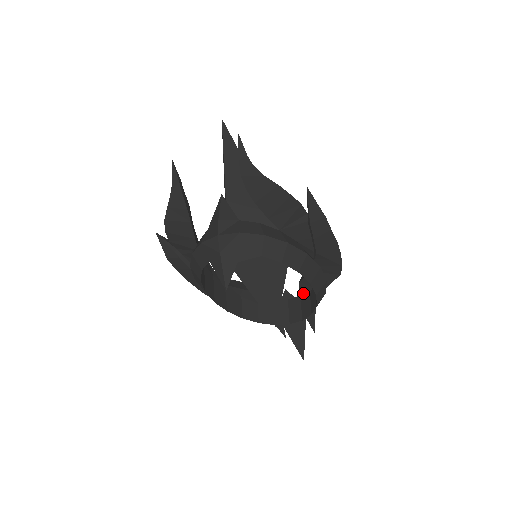
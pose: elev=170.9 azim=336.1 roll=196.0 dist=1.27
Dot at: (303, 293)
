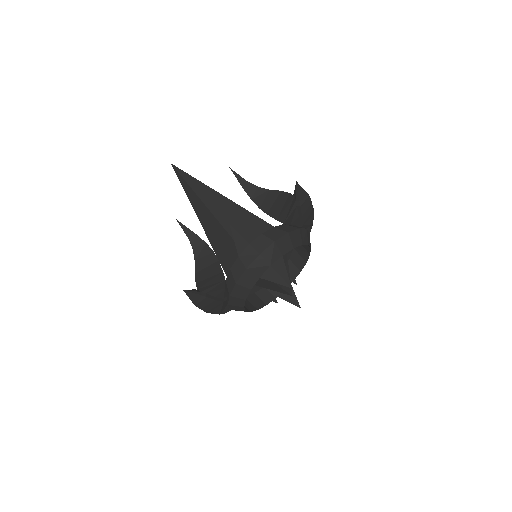
Dot at: occluded
